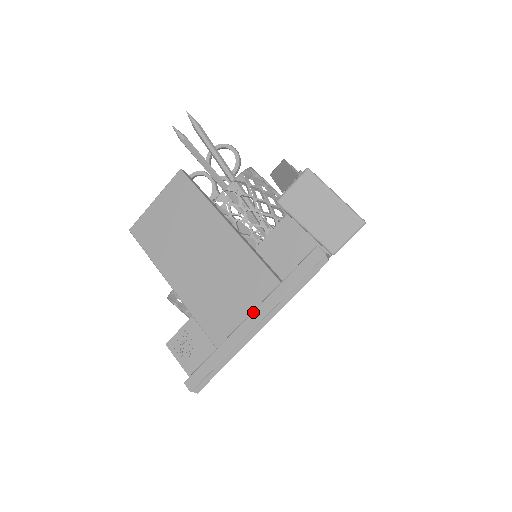
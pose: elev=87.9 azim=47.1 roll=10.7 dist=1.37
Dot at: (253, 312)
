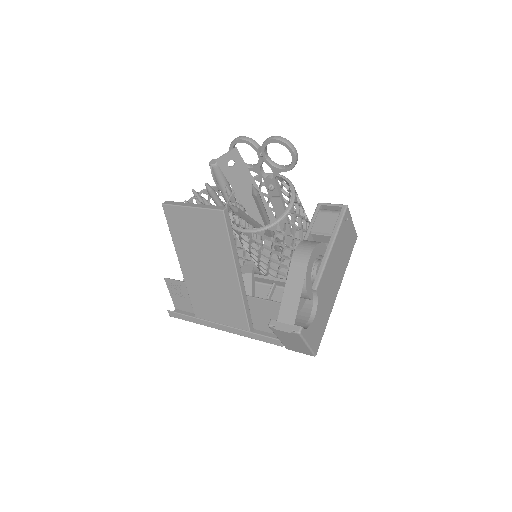
Dot at: (224, 326)
